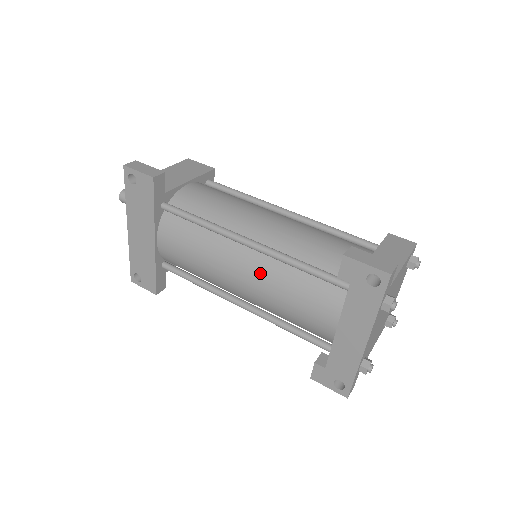
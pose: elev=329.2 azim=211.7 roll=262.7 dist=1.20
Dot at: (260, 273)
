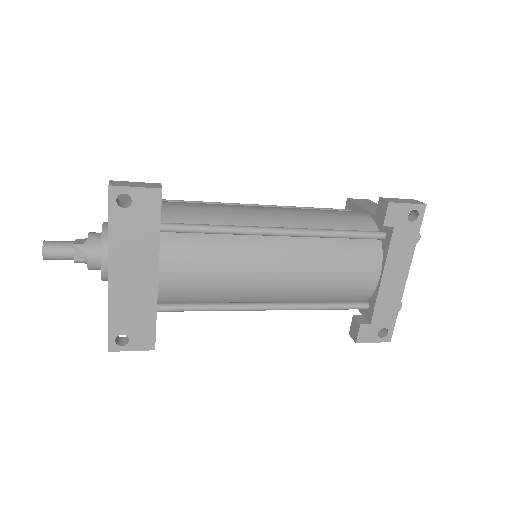
Dot at: (300, 257)
